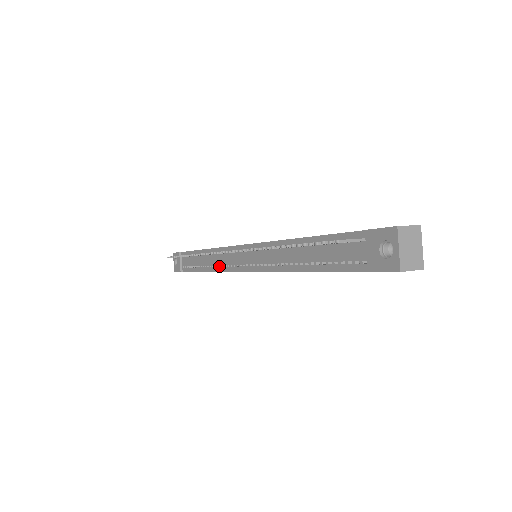
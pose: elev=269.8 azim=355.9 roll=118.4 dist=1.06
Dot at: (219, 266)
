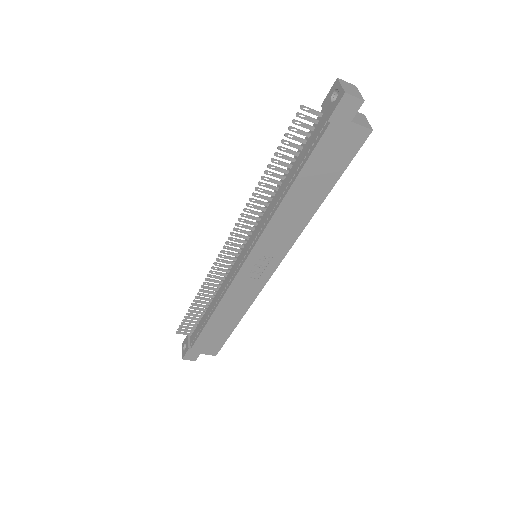
Dot at: (224, 289)
